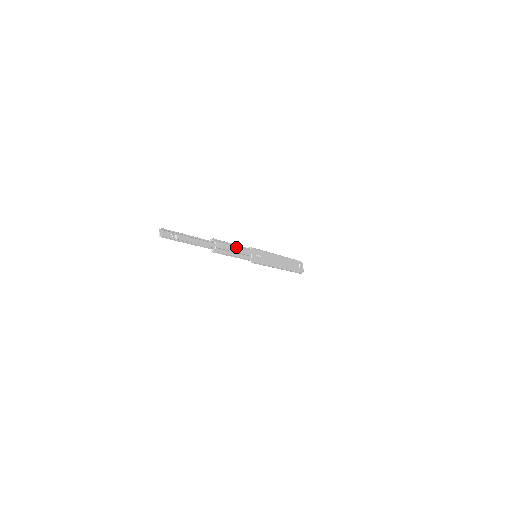
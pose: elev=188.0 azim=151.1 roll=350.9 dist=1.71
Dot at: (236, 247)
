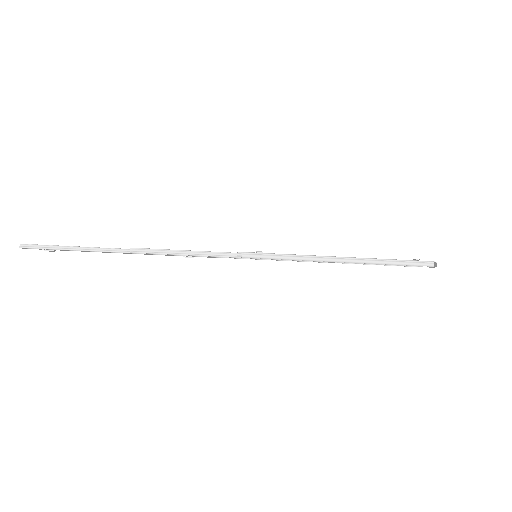
Dot at: occluded
